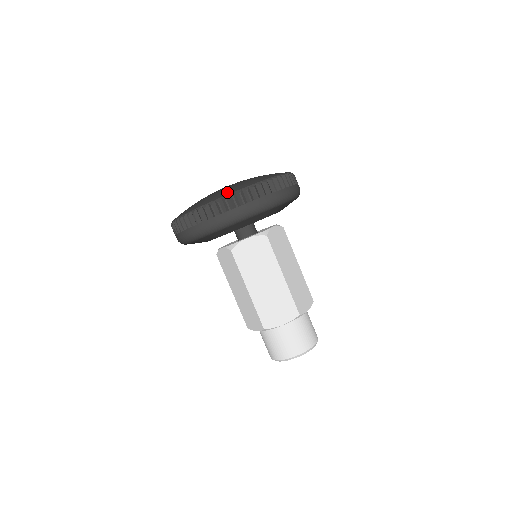
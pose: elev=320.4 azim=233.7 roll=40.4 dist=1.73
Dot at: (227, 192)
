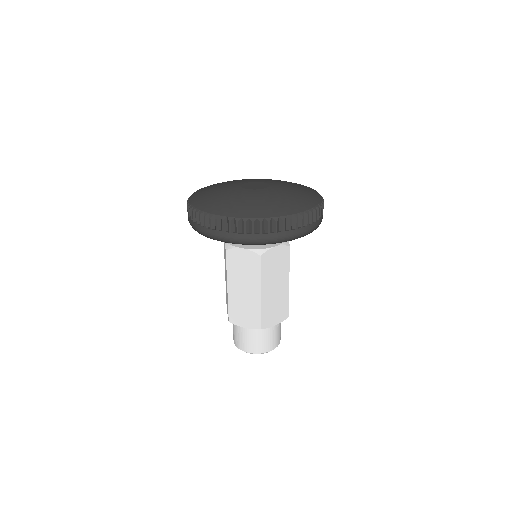
Dot at: (230, 212)
